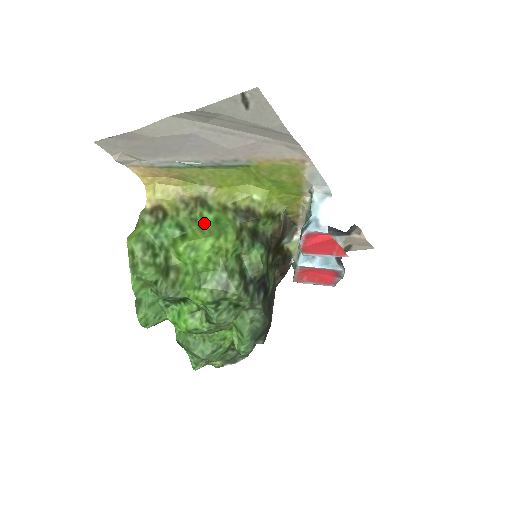
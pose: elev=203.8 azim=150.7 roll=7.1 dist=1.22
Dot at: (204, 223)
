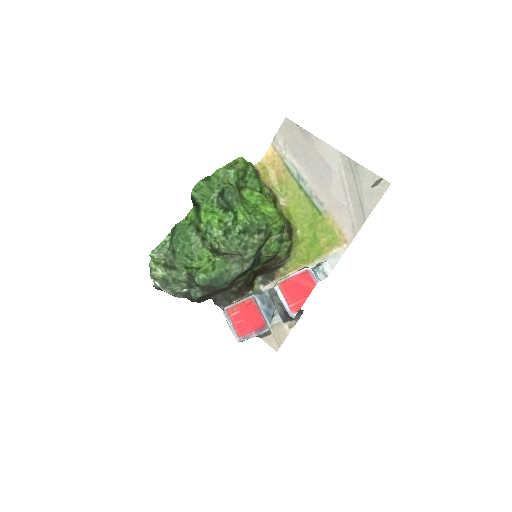
Dot at: occluded
